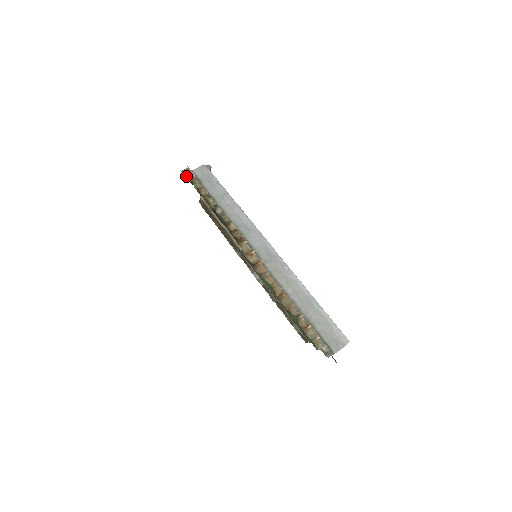
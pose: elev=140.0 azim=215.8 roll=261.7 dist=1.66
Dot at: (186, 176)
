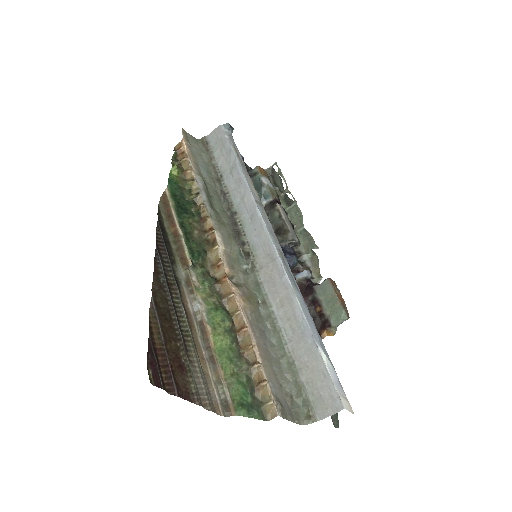
Dot at: (175, 154)
